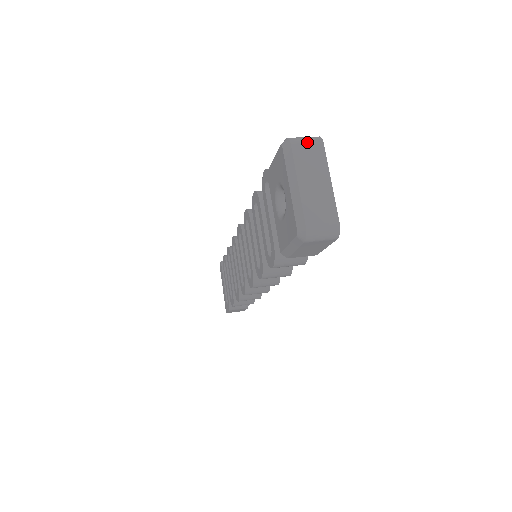
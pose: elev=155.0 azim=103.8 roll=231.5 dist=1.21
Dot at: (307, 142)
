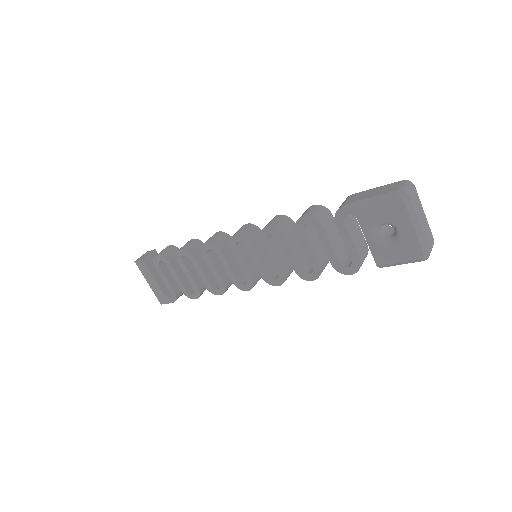
Dot at: (412, 190)
